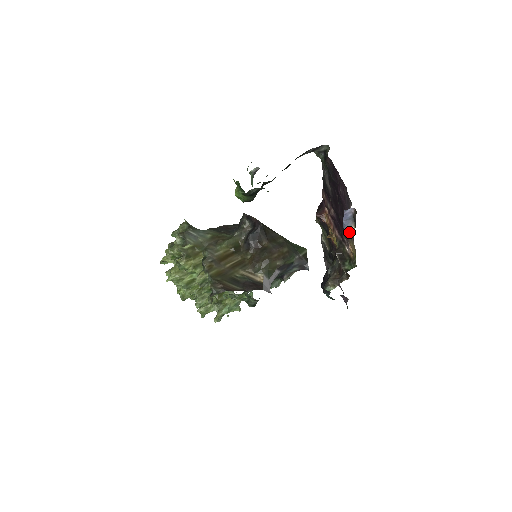
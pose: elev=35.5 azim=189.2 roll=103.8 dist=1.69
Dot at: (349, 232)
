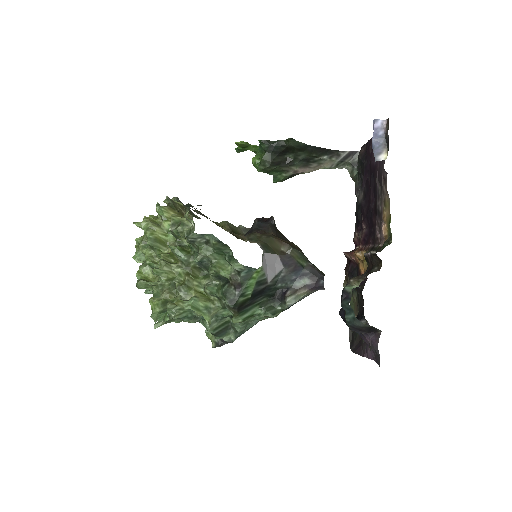
Dot at: (380, 159)
